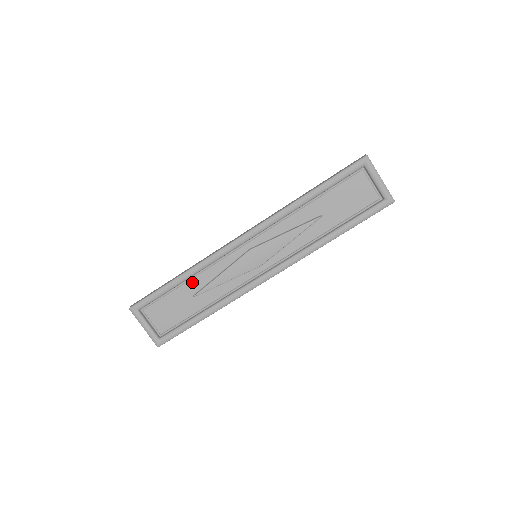
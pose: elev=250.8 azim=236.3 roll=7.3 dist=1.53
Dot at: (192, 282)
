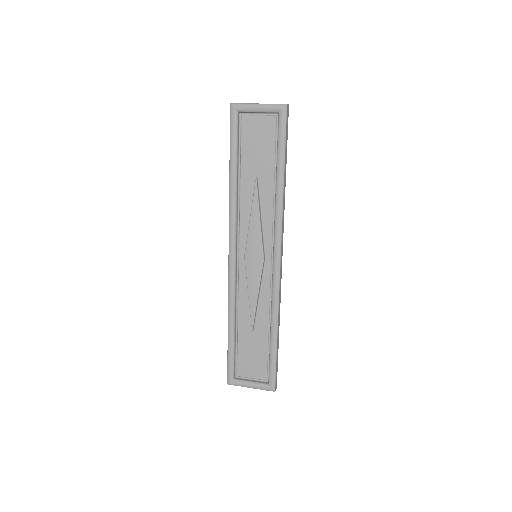
Dot at: (241, 322)
